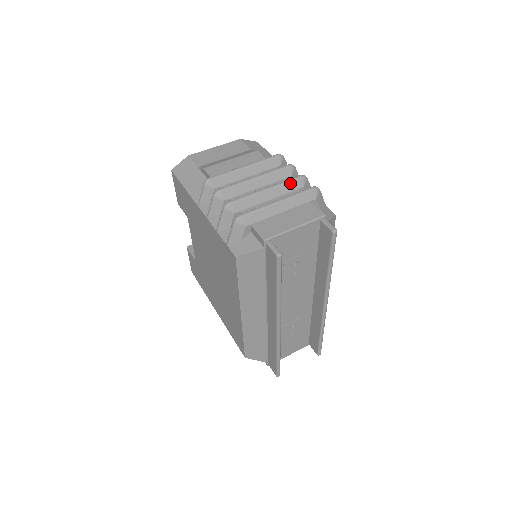
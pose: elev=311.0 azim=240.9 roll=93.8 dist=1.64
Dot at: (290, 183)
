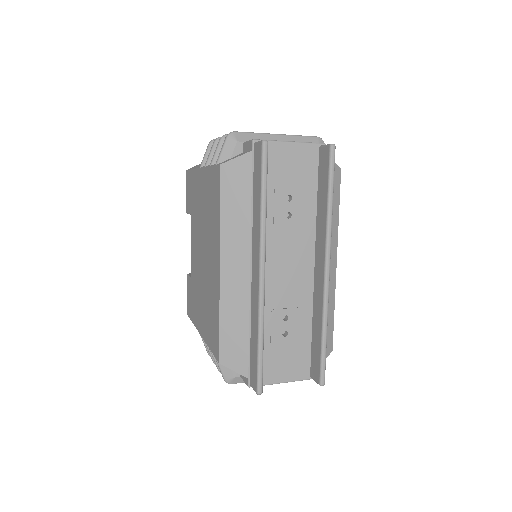
Dot at: occluded
